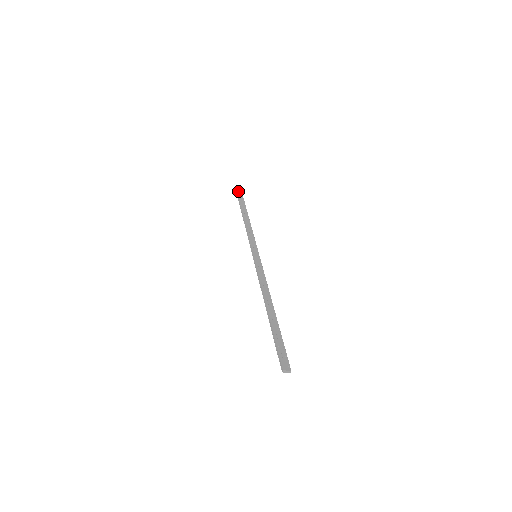
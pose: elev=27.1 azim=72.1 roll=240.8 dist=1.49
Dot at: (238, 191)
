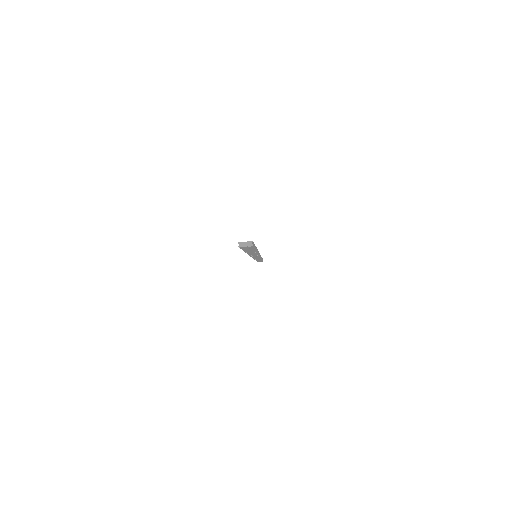
Dot at: occluded
